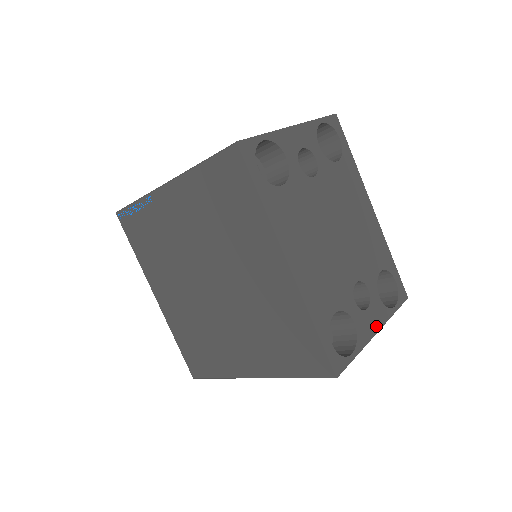
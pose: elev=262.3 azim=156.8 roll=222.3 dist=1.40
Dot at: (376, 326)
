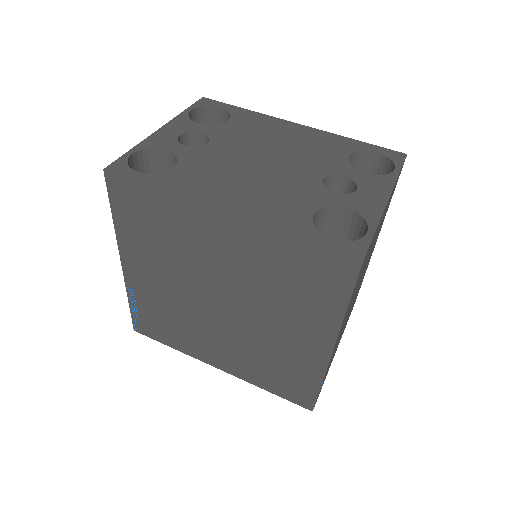
Dot at: (382, 195)
